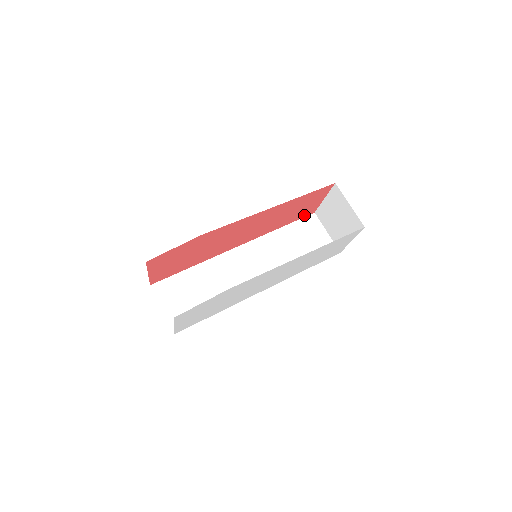
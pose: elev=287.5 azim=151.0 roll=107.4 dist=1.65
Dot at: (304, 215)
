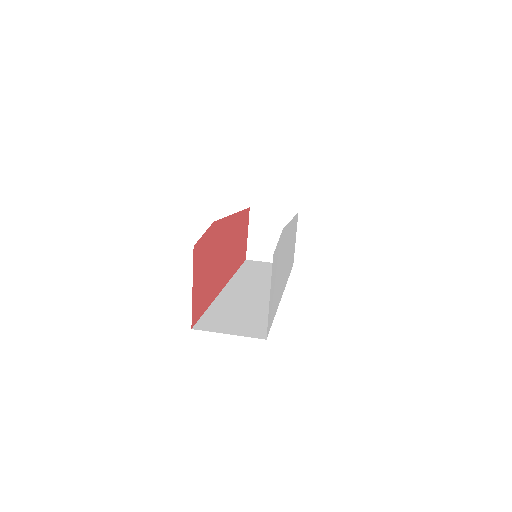
Dot at: (243, 259)
